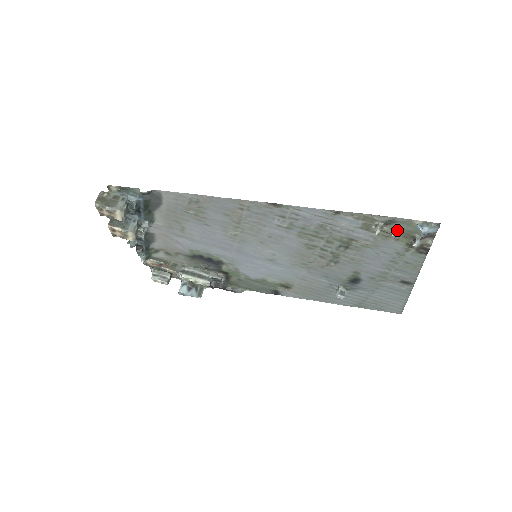
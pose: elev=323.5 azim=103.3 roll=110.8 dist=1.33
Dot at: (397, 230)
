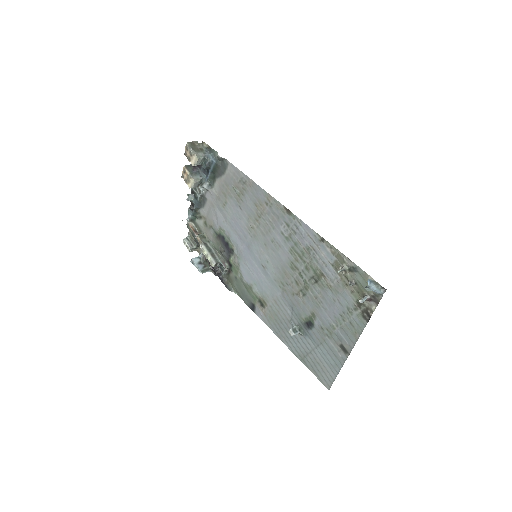
Dot at: (355, 281)
